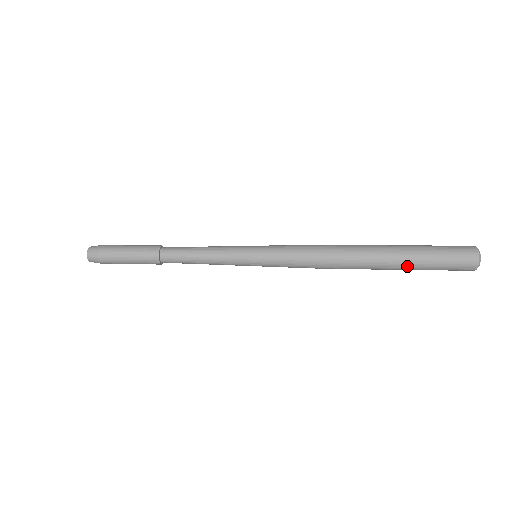
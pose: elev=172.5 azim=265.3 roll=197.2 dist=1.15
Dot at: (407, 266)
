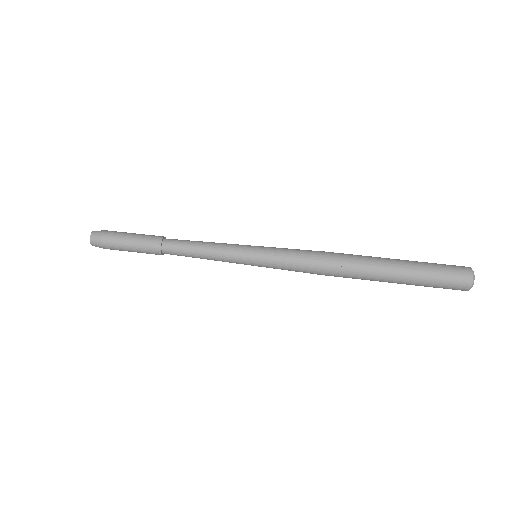
Dot at: occluded
